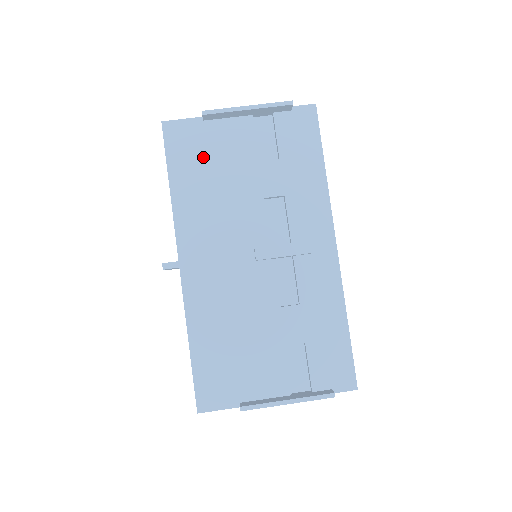
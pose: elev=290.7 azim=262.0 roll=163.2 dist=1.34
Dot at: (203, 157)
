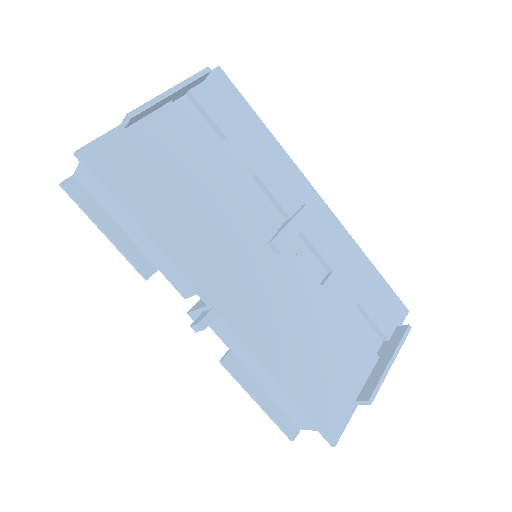
Dot at: (154, 173)
